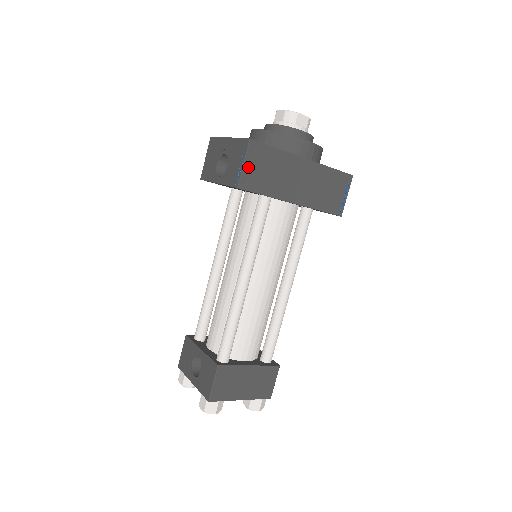
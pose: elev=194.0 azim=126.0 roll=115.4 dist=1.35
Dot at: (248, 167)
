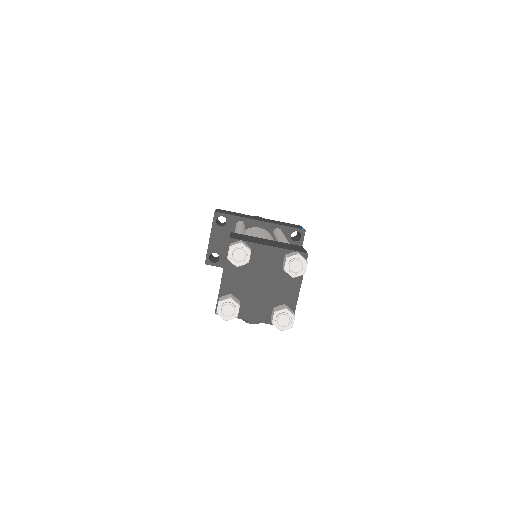
Dot at: occluded
